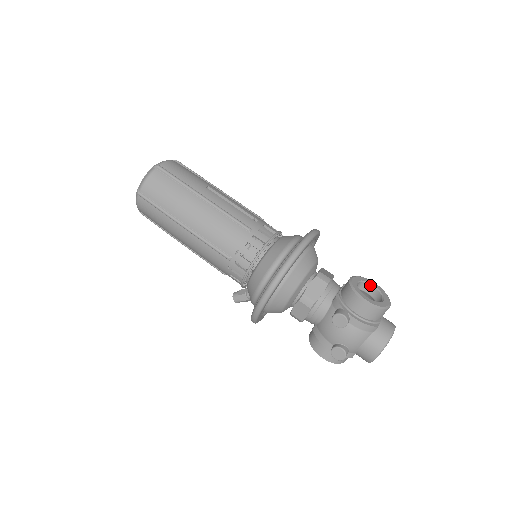
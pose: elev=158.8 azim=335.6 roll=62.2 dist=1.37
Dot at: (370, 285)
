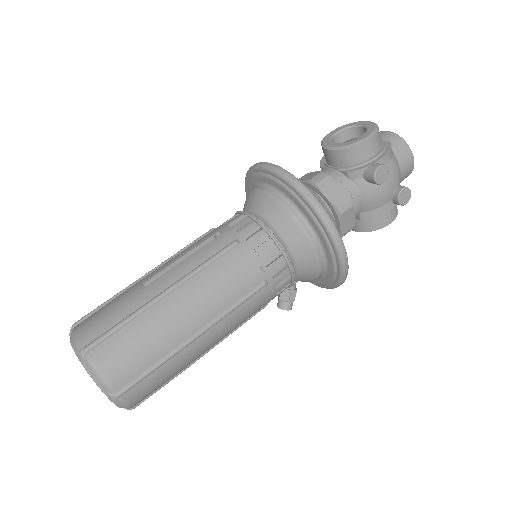
Dot at: (335, 136)
